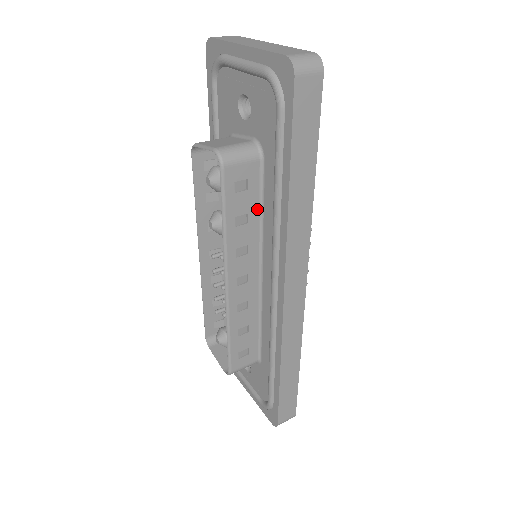
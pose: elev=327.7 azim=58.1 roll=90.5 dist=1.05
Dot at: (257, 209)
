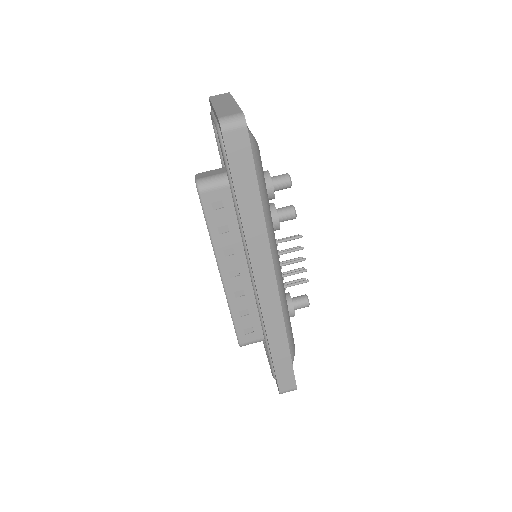
Dot at: (235, 221)
